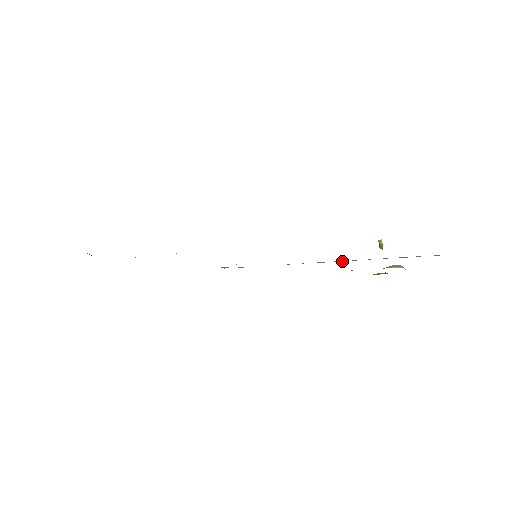
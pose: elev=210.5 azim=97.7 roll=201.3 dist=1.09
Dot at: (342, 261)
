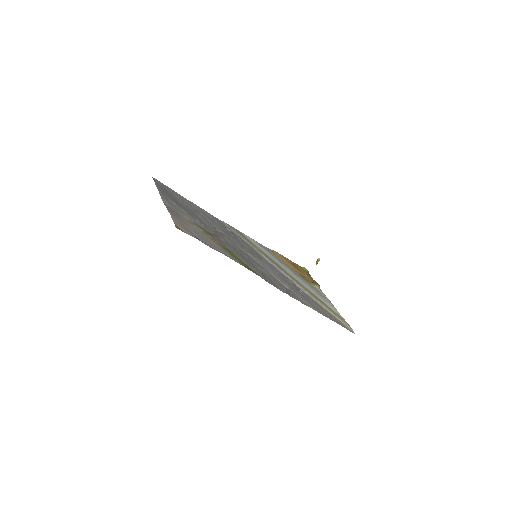
Dot at: (295, 284)
